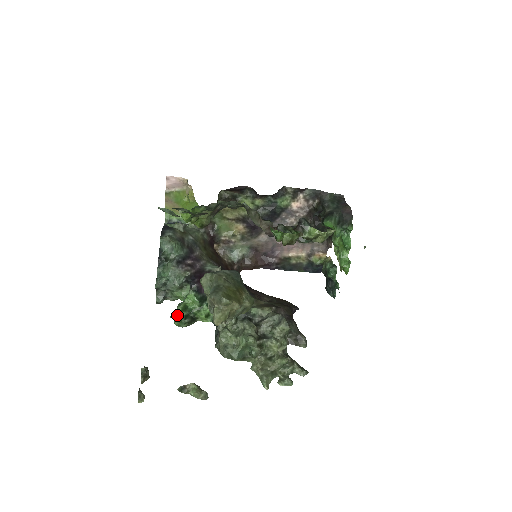
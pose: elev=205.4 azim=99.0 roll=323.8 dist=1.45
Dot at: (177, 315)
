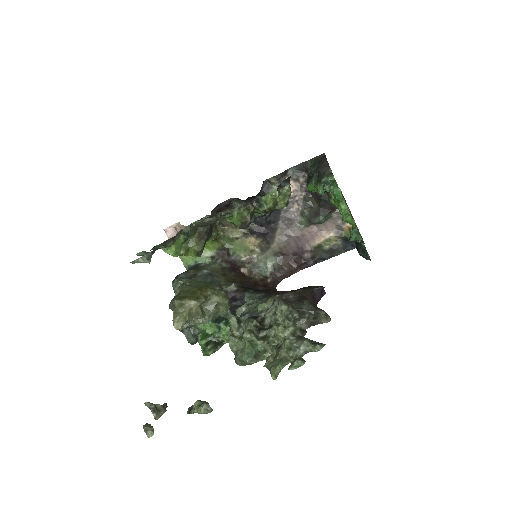
Dot at: (200, 345)
